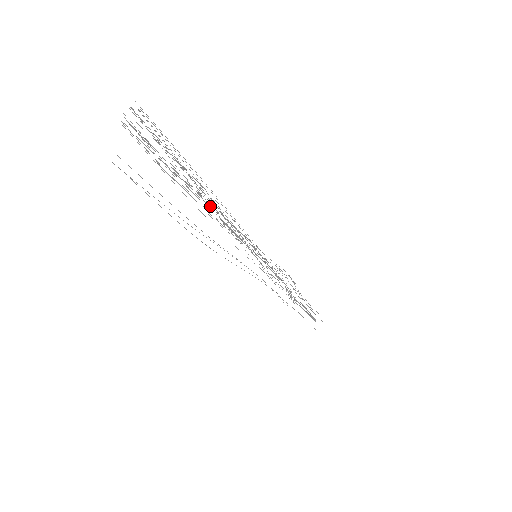
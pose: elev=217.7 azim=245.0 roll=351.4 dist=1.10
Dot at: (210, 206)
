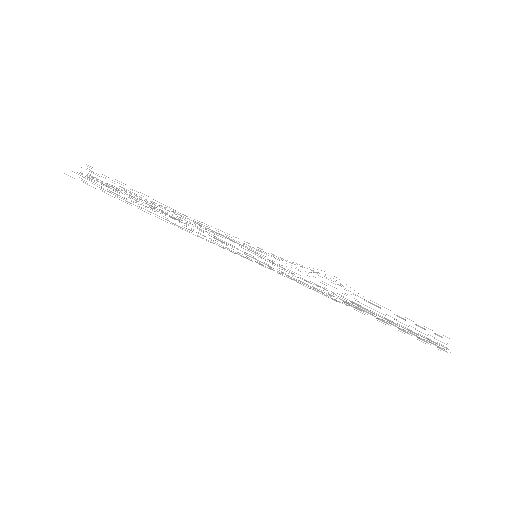
Dot at: occluded
